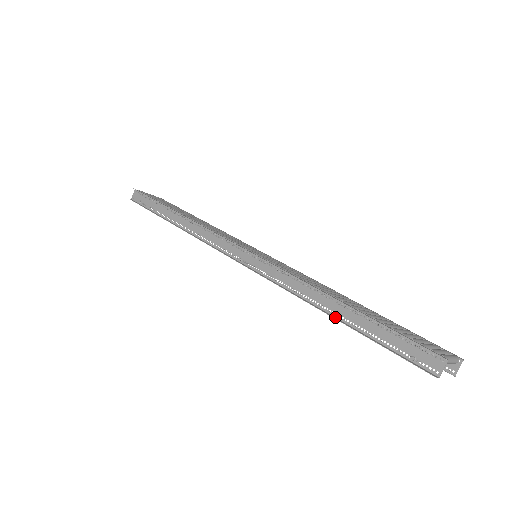
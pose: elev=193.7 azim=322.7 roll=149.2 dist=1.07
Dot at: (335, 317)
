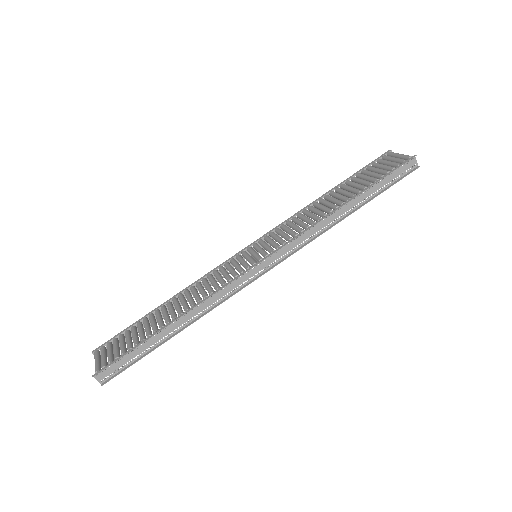
Dot at: (355, 209)
